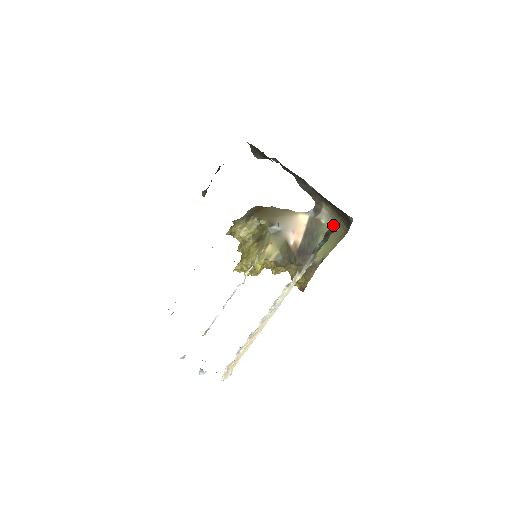
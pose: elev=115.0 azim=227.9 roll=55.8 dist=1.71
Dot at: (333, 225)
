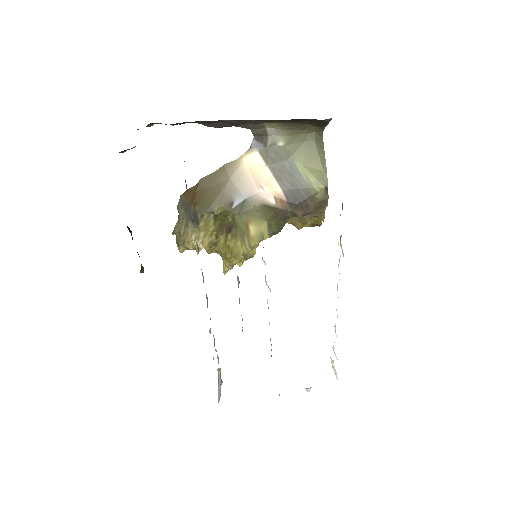
Dot at: (296, 136)
